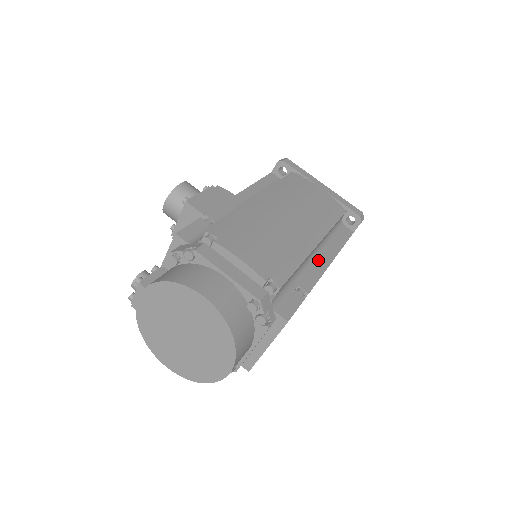
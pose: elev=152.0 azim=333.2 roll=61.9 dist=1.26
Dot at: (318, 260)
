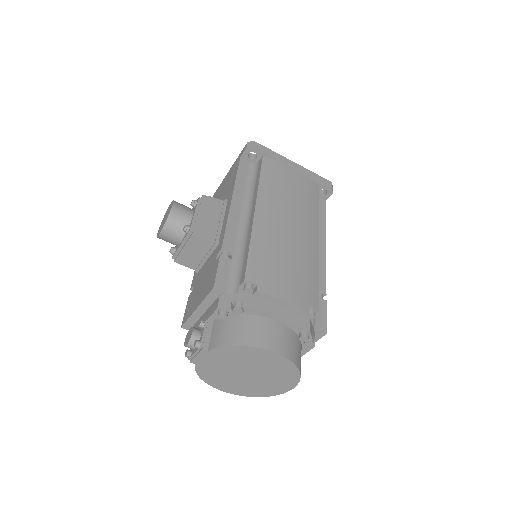
Dot at: occluded
